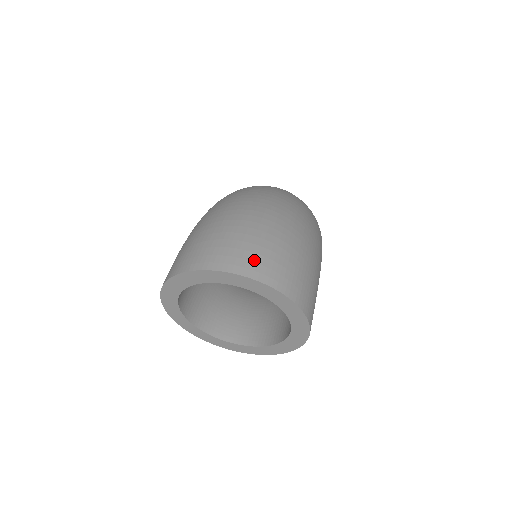
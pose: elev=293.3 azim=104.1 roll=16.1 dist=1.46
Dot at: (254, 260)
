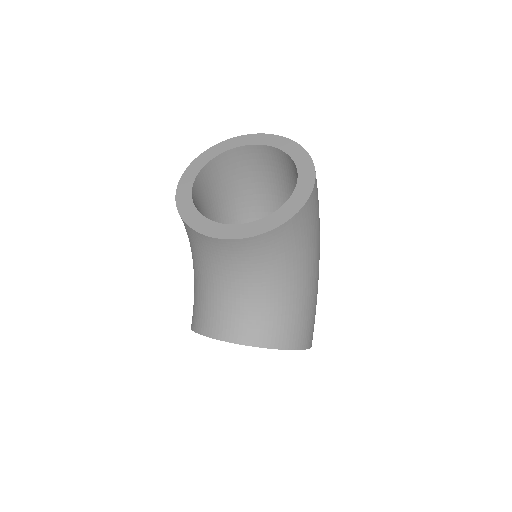
Dot at: occluded
